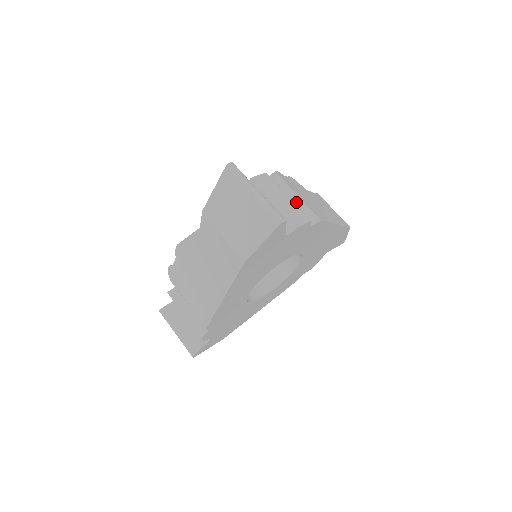
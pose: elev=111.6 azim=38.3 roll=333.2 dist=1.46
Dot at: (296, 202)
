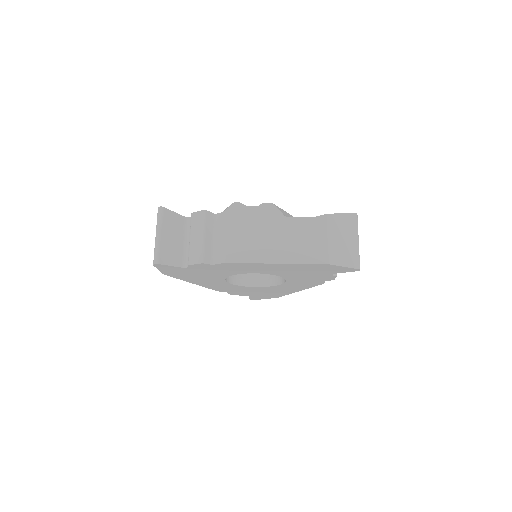
Dot at: (219, 239)
